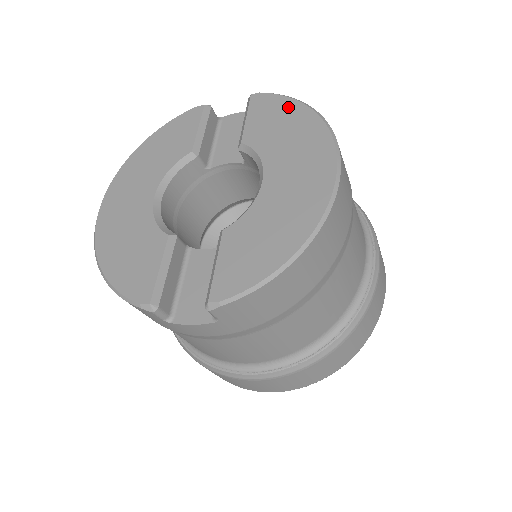
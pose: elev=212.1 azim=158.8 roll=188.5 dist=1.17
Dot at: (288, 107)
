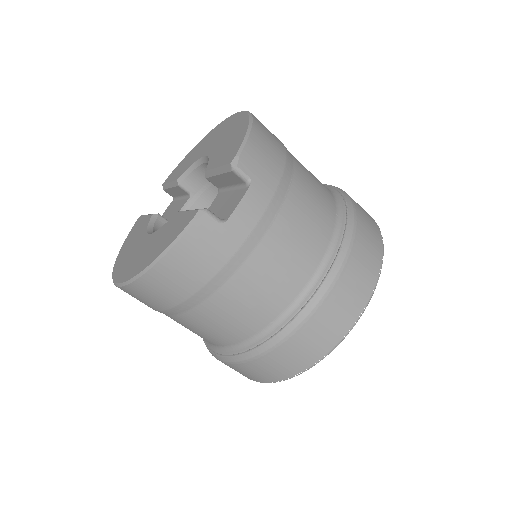
Dot at: (186, 157)
